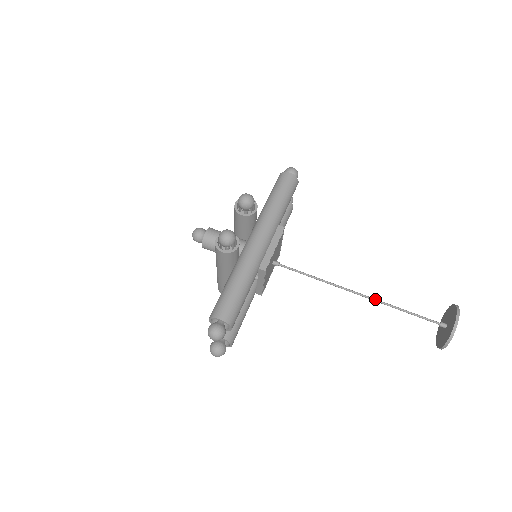
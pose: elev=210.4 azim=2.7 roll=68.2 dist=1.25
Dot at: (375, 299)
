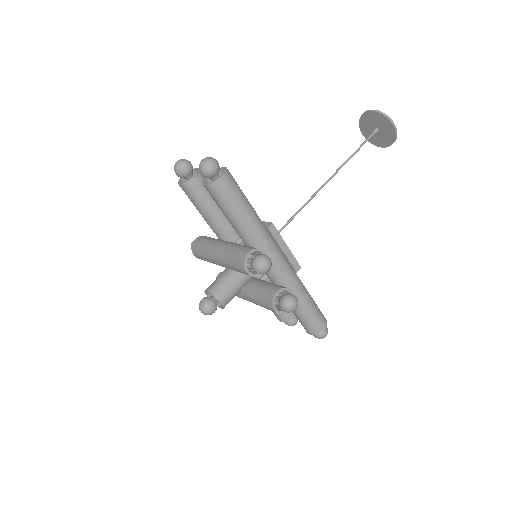
Dot at: occluded
